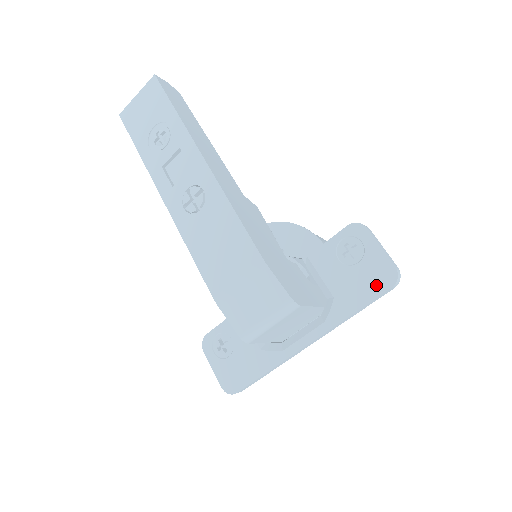
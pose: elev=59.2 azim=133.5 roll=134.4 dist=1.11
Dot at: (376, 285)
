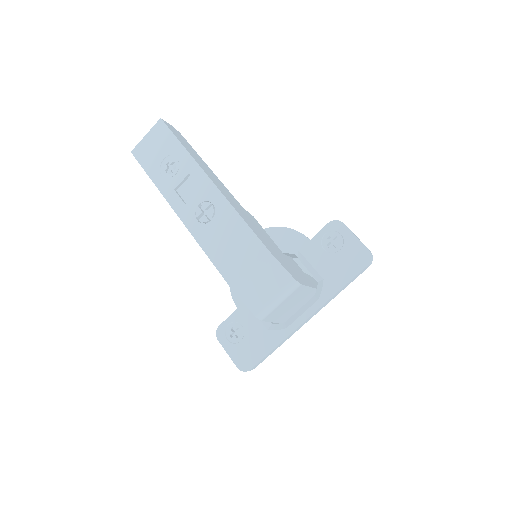
Dot at: (355, 265)
